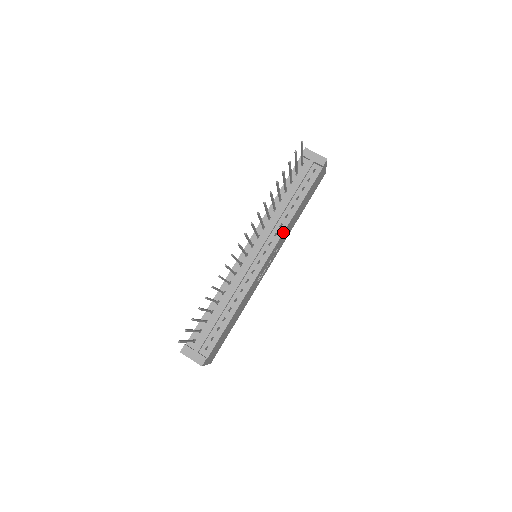
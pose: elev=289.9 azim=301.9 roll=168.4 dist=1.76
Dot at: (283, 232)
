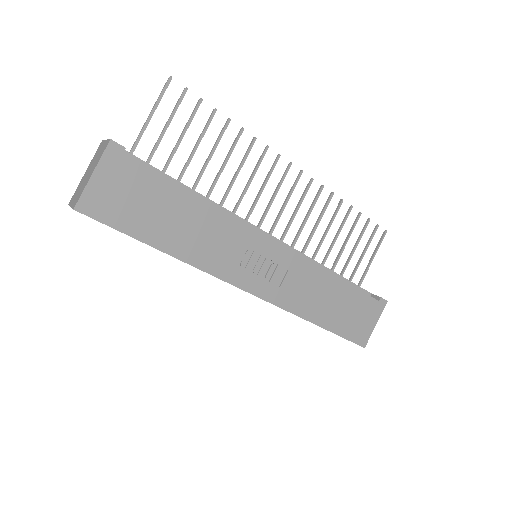
Dot at: occluded
